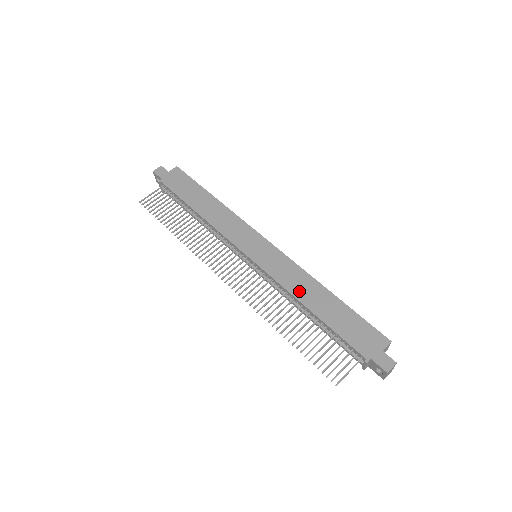
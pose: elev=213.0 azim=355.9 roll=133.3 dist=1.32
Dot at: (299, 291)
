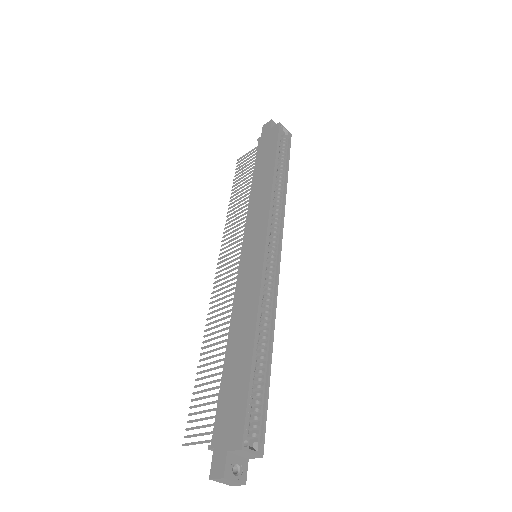
Dot at: (237, 319)
